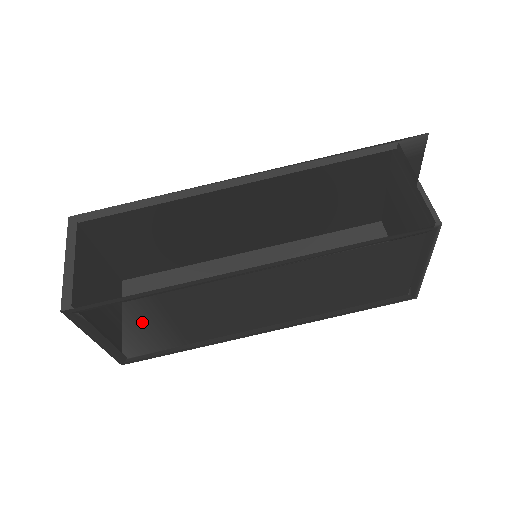
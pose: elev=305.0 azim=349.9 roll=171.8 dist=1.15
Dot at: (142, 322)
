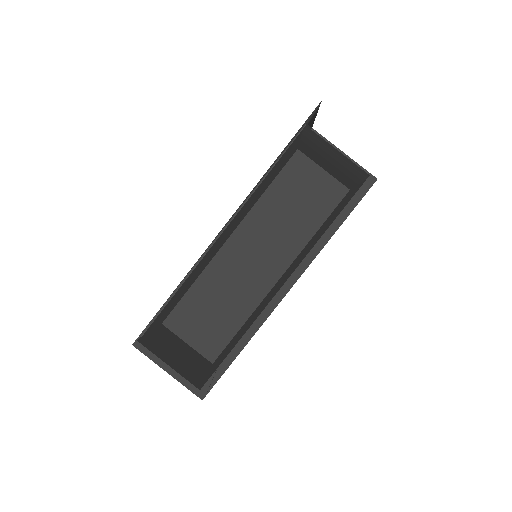
Dot at: occluded
